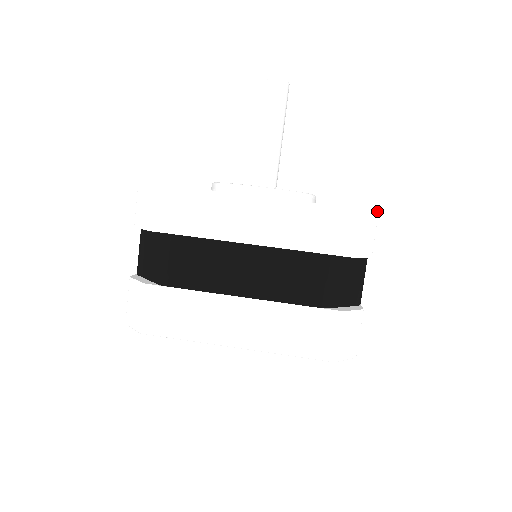
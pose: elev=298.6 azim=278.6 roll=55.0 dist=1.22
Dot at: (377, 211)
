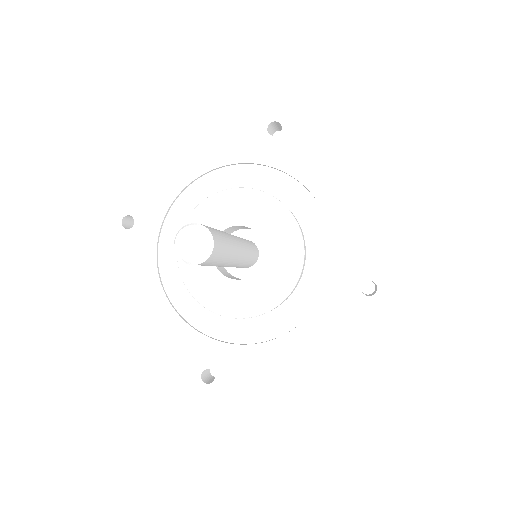
Dot at: occluded
